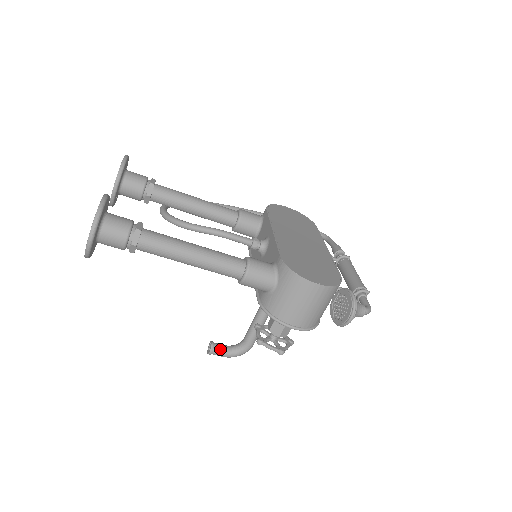
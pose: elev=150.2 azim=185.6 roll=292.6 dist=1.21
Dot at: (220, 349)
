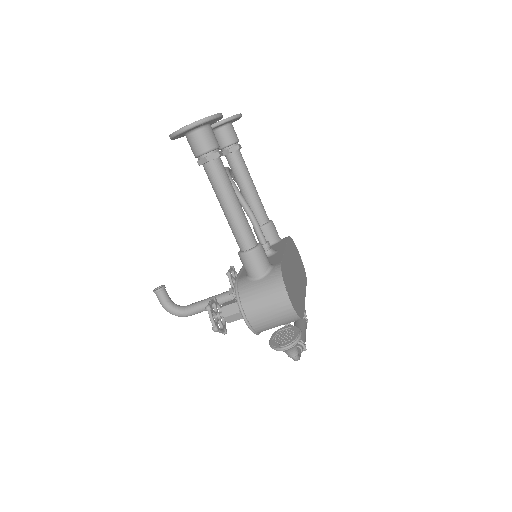
Dot at: (165, 296)
